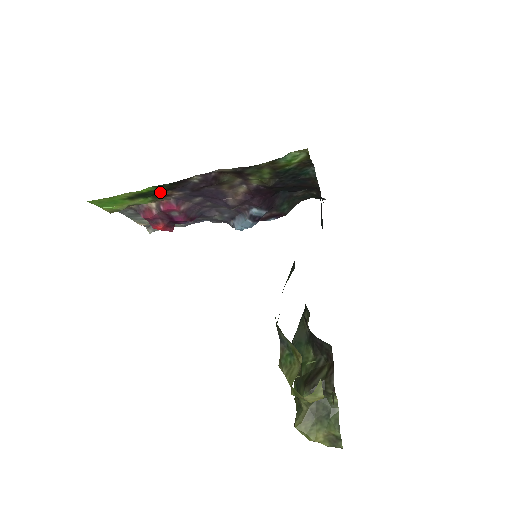
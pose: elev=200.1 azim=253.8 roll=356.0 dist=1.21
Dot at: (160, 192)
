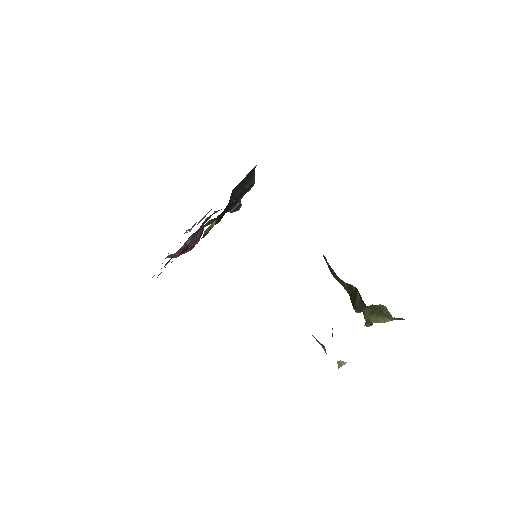
Dot at: occluded
